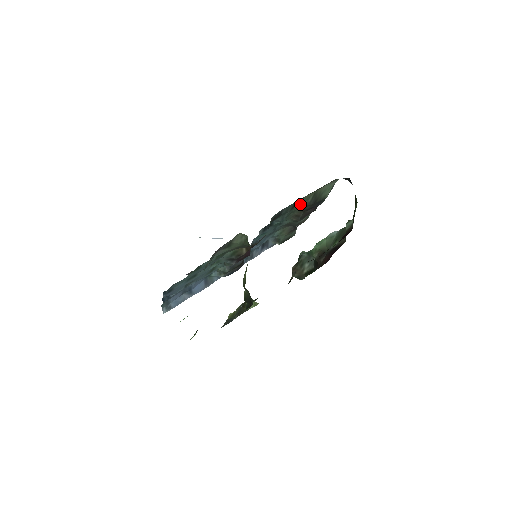
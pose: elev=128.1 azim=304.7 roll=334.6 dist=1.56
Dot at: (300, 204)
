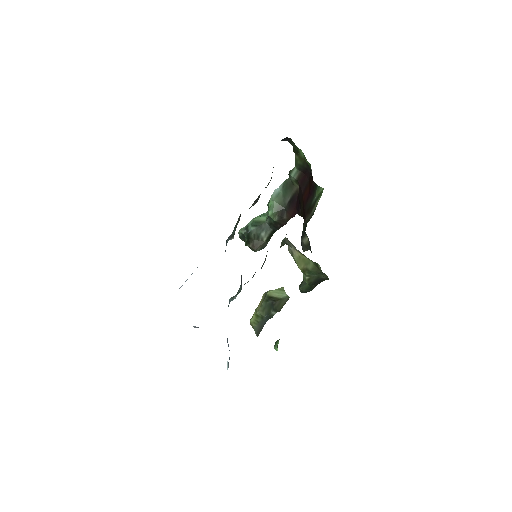
Dot at: occluded
